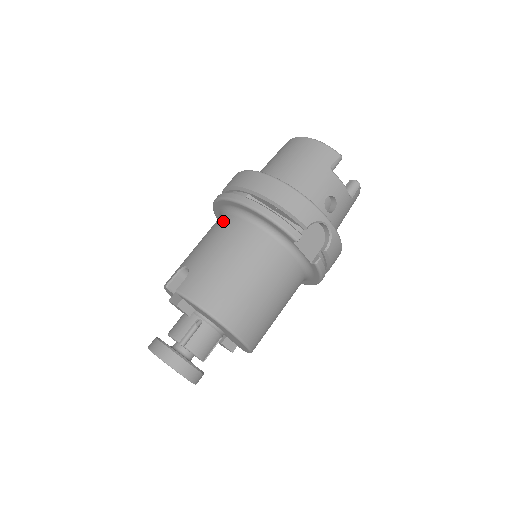
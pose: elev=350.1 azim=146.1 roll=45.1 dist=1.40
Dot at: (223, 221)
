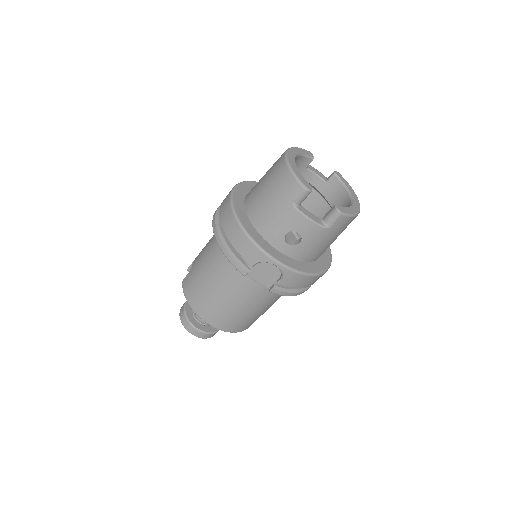
Dot at: occluded
